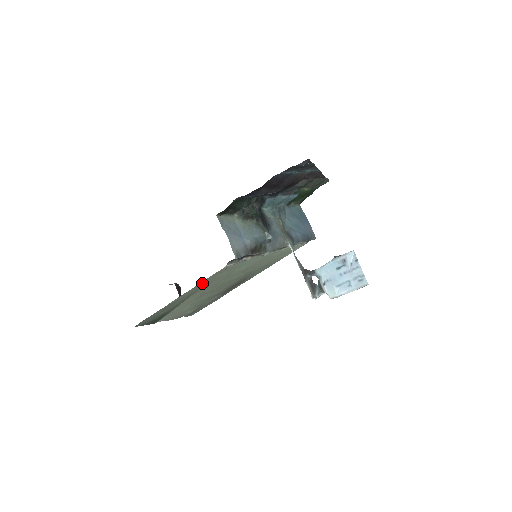
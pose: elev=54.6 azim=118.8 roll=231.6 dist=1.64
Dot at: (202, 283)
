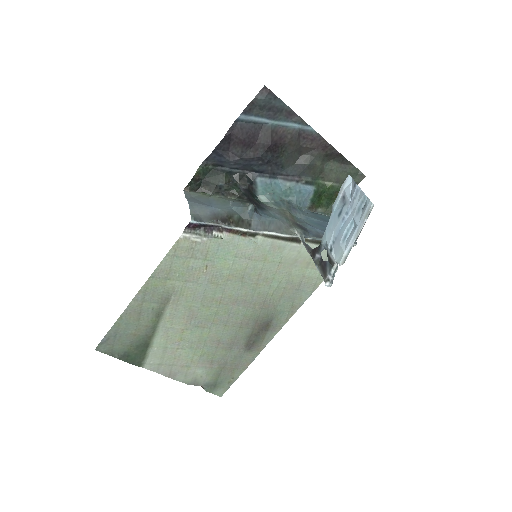
Dot at: (165, 271)
